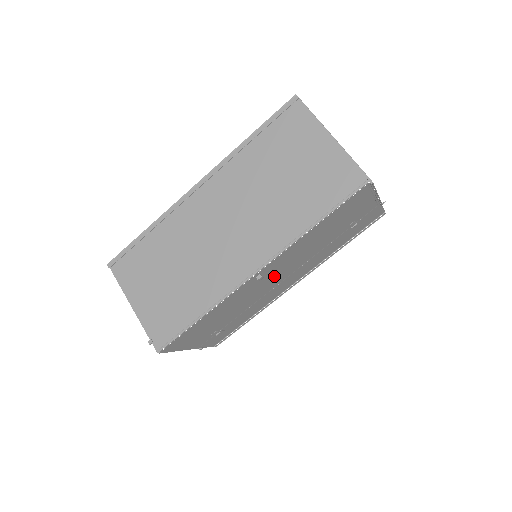
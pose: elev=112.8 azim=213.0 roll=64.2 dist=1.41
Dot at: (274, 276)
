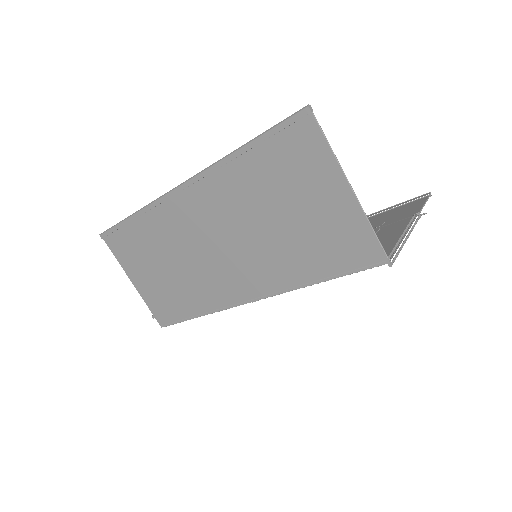
Dot at: occluded
